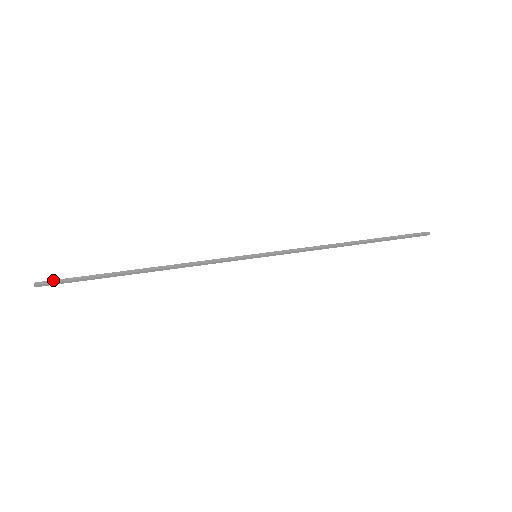
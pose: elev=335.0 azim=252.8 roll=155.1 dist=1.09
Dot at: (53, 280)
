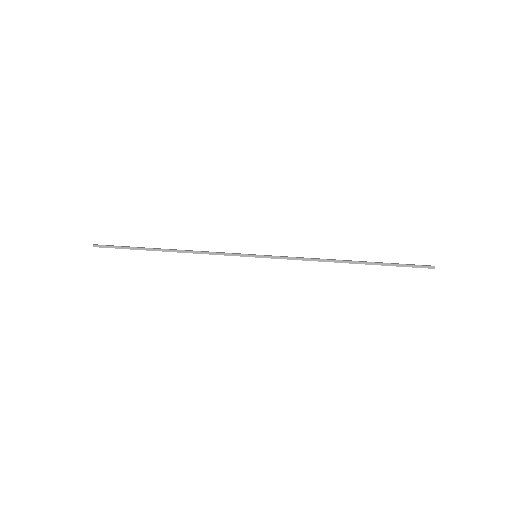
Dot at: (104, 246)
